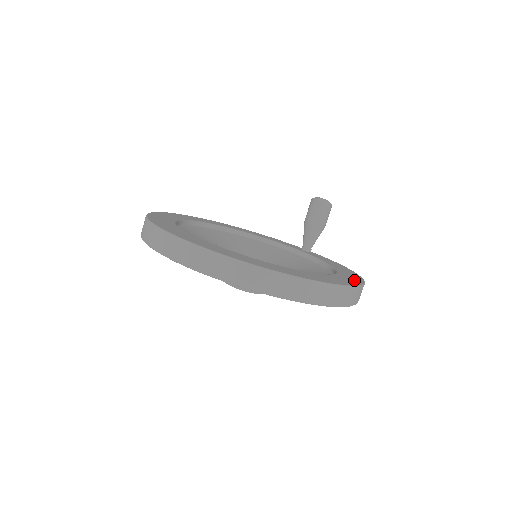
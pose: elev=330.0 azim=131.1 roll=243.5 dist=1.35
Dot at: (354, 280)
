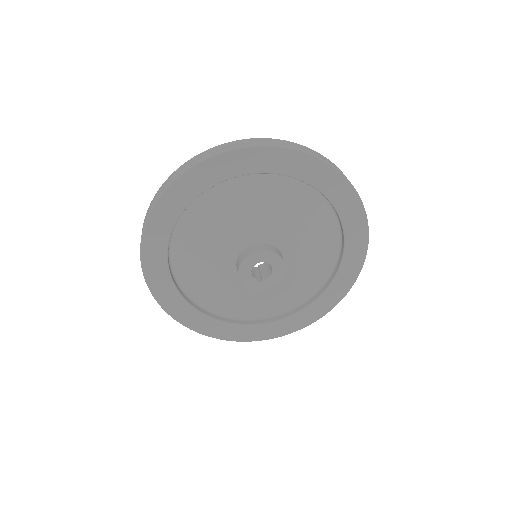
Dot at: occluded
